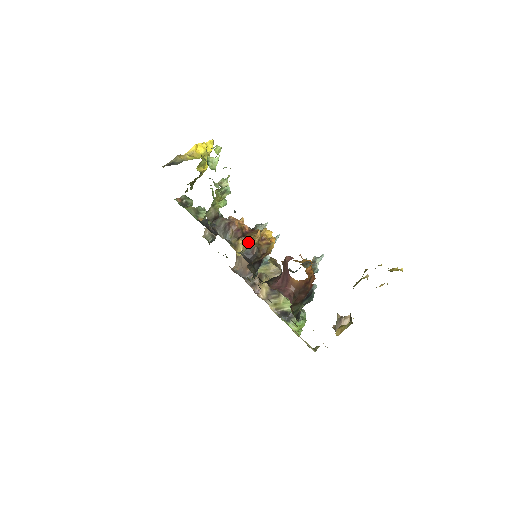
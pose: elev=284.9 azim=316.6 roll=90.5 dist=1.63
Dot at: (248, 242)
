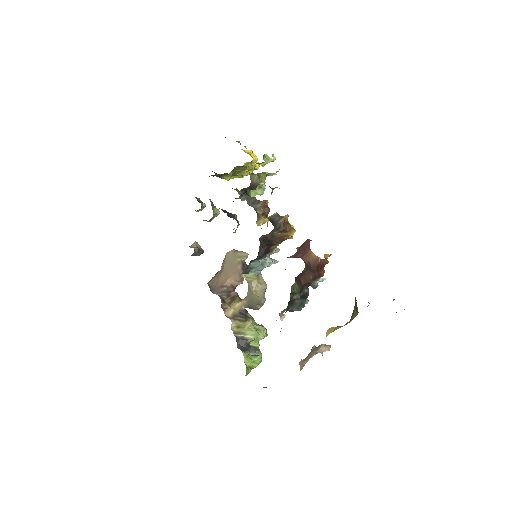
Dot at: (277, 213)
